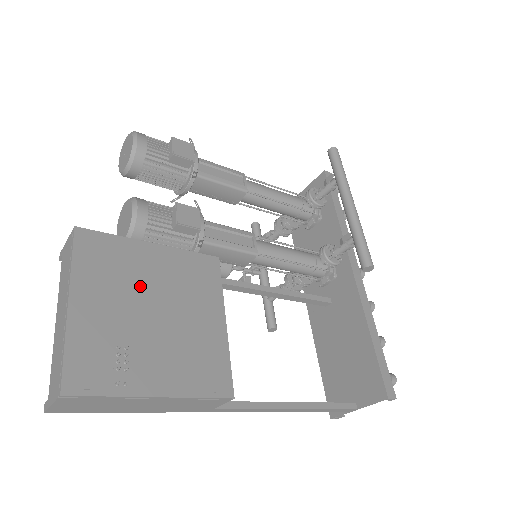
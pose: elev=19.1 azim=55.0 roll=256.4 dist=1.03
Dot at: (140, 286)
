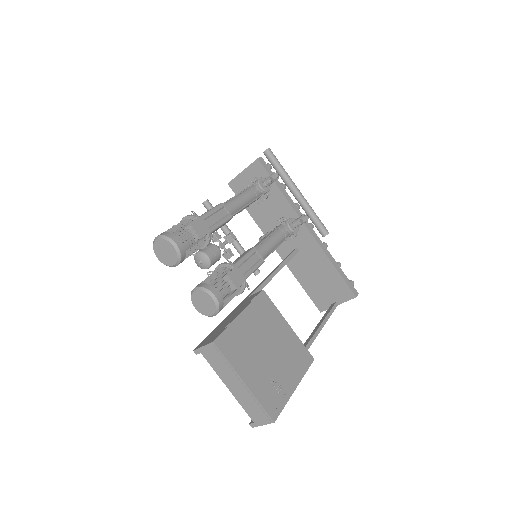
Dot at: (255, 344)
